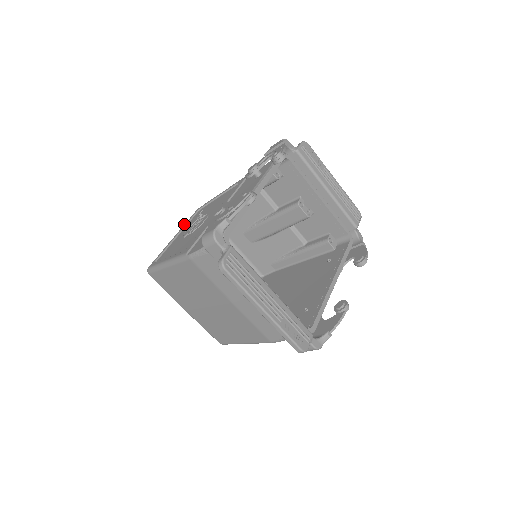
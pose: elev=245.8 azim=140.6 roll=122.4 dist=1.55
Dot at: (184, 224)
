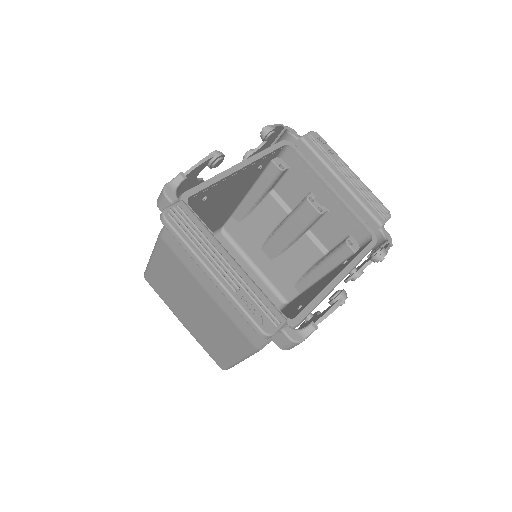
Dot at: occluded
